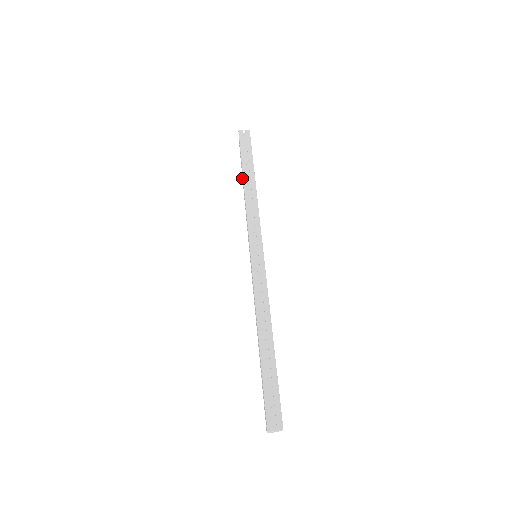
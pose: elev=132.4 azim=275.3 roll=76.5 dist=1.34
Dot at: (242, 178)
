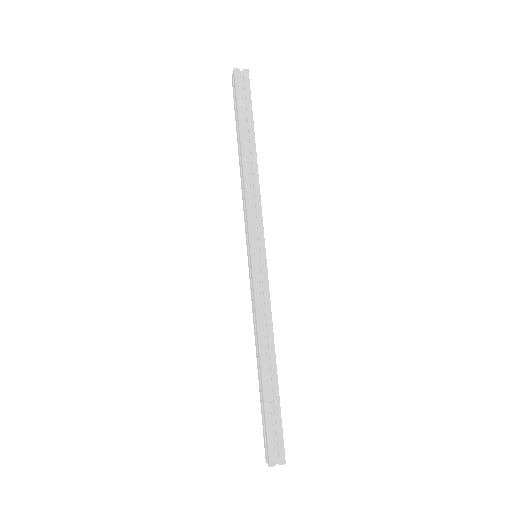
Dot at: (237, 140)
